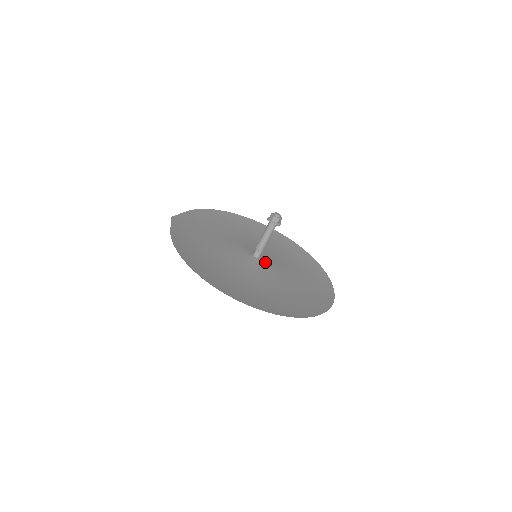
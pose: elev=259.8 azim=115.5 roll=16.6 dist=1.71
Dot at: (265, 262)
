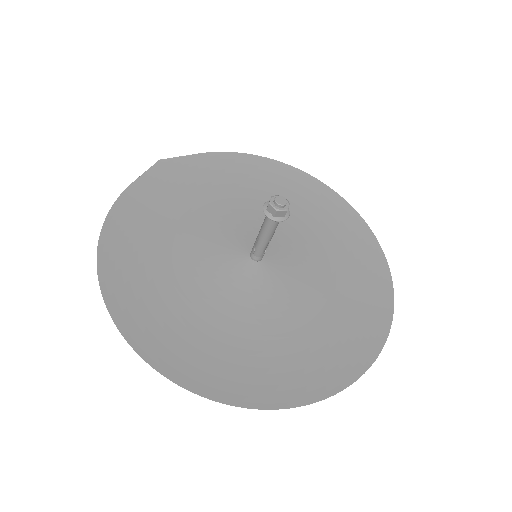
Dot at: (268, 270)
